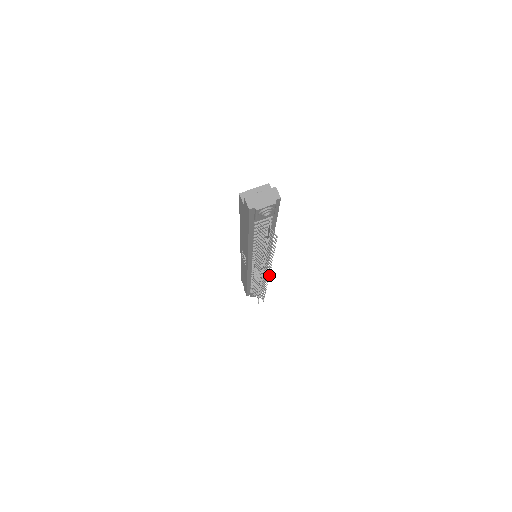
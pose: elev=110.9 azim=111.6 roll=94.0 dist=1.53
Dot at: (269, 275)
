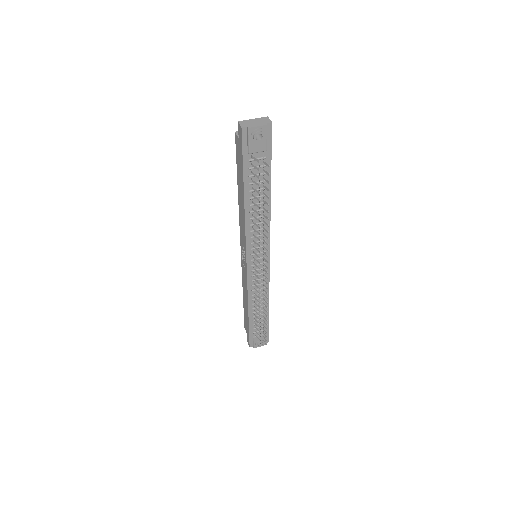
Dot at: occluded
